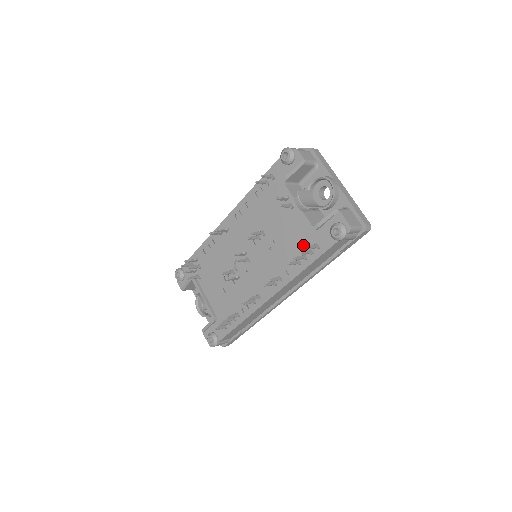
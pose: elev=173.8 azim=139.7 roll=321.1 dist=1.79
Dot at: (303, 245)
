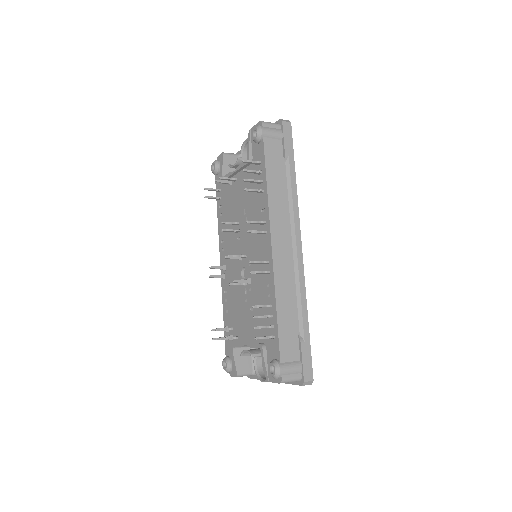
Dot at: occluded
